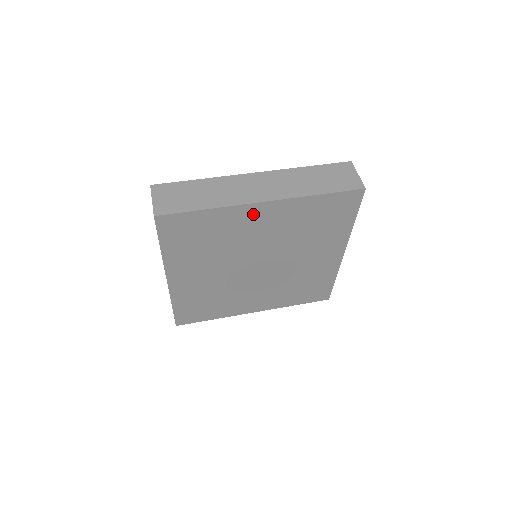
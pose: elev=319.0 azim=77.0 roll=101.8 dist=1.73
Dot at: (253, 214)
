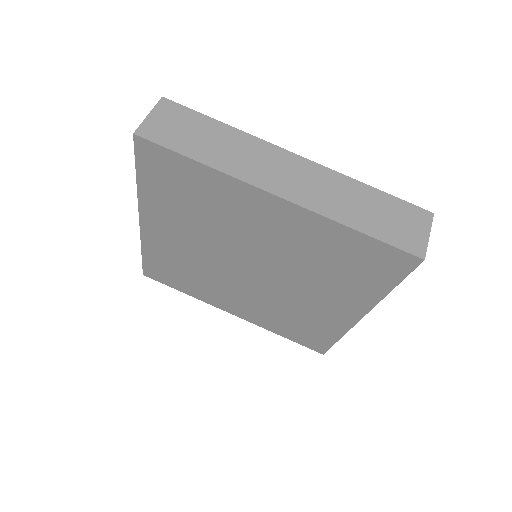
Dot at: (259, 203)
